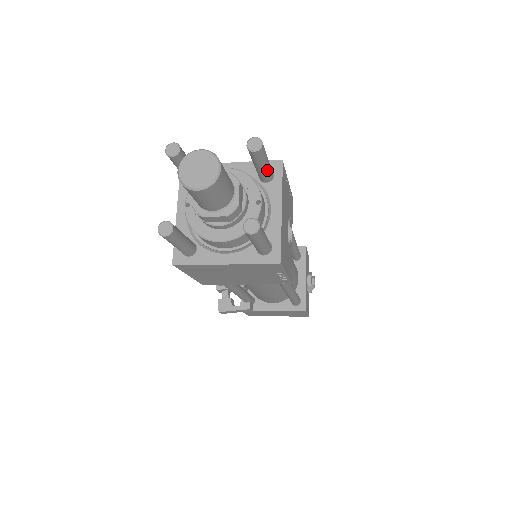
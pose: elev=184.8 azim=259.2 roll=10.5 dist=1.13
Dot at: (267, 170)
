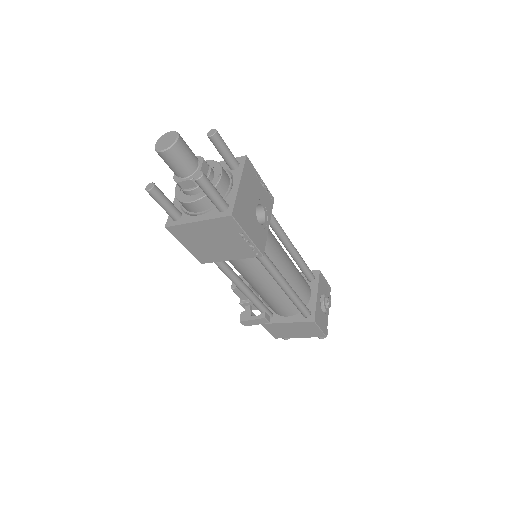
Dot at: (229, 157)
